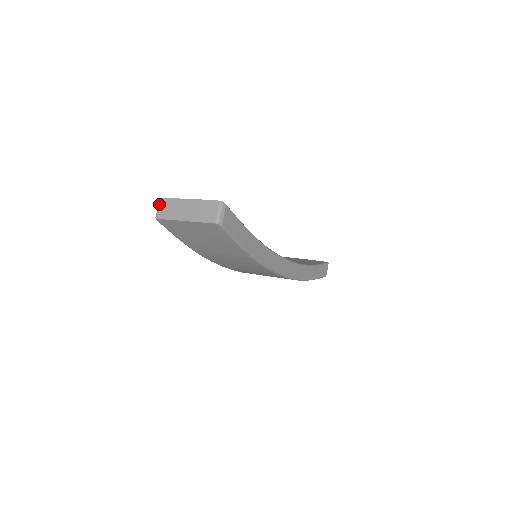
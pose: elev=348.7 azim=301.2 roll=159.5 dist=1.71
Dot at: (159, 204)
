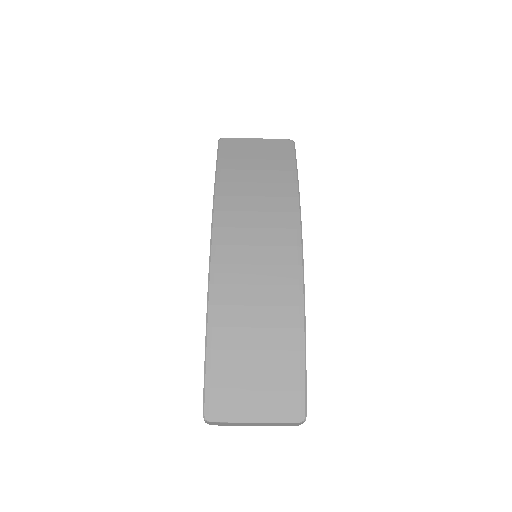
Dot at: occluded
